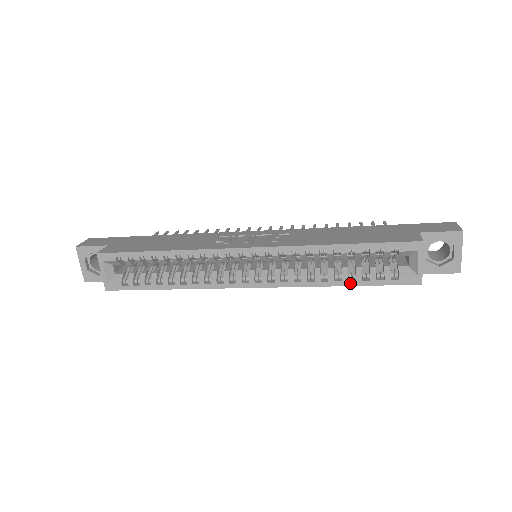
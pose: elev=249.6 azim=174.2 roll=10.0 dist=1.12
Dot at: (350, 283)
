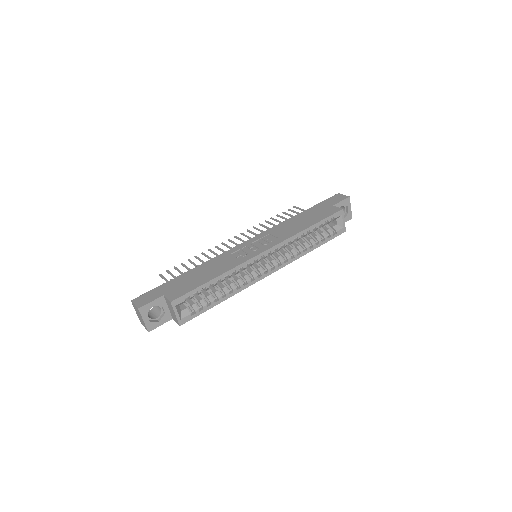
Dot at: (317, 246)
